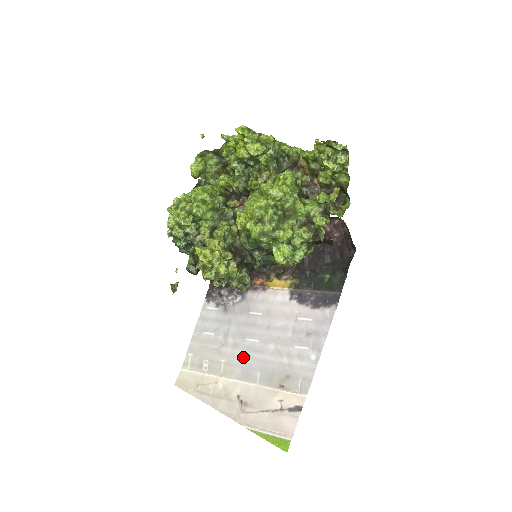
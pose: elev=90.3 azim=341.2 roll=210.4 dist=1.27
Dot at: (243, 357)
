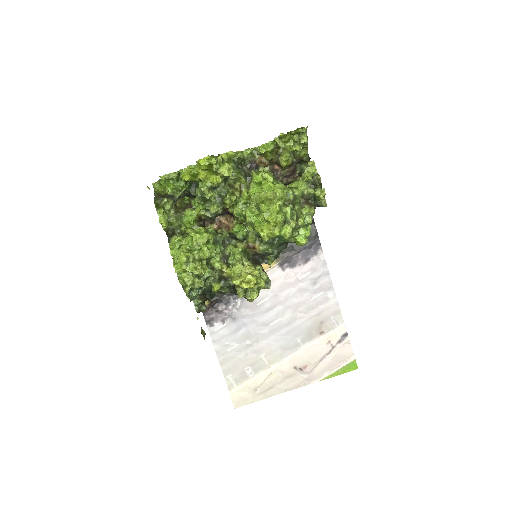
Dot at: (277, 339)
